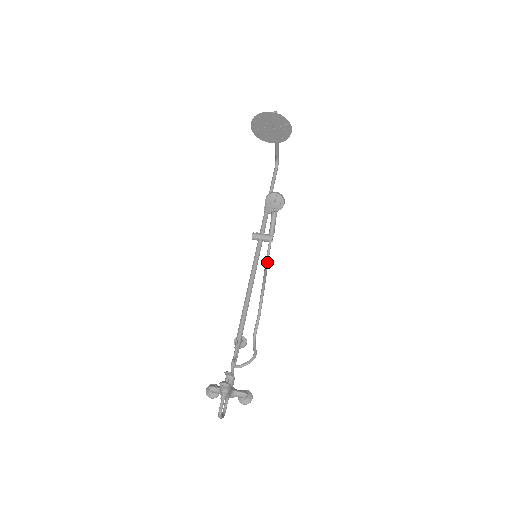
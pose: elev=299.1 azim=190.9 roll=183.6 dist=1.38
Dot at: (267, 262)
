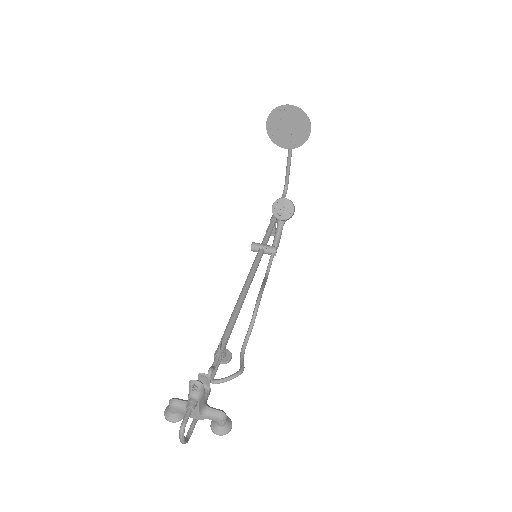
Dot at: (267, 274)
